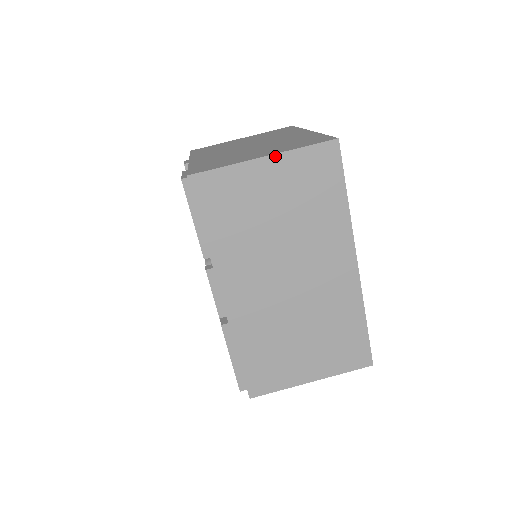
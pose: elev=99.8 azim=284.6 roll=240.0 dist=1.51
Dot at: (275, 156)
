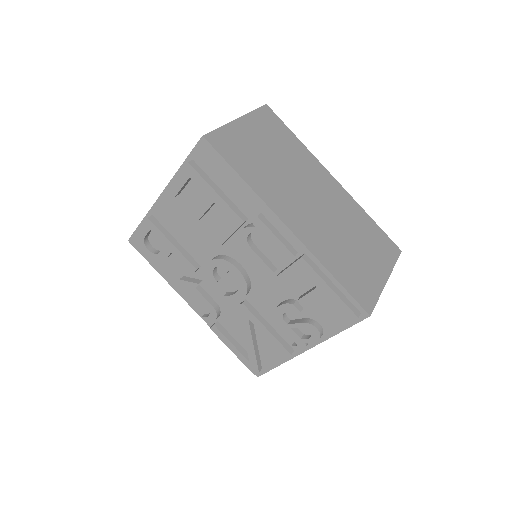
Dot at: (243, 117)
